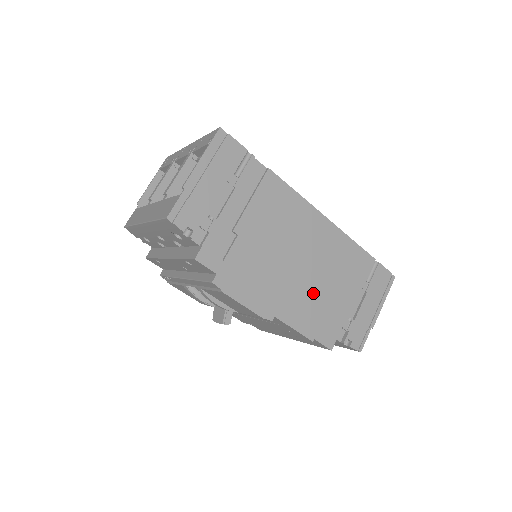
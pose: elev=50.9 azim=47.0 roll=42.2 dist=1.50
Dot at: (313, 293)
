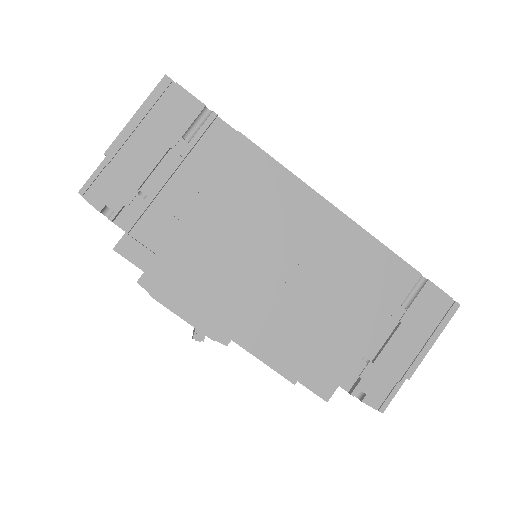
Dot at: (300, 314)
